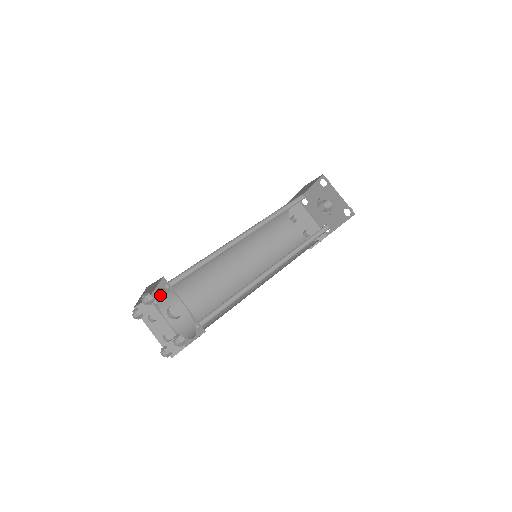
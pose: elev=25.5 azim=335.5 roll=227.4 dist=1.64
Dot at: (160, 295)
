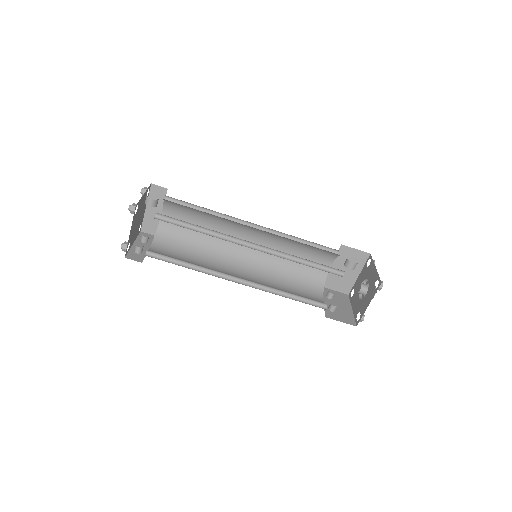
Dot at: (162, 228)
